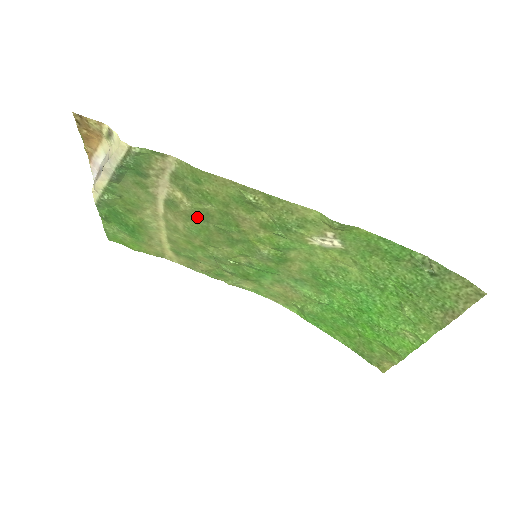
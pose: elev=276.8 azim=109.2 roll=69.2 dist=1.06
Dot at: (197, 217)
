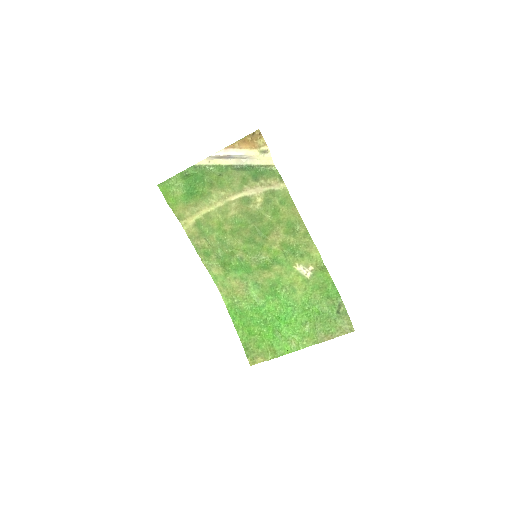
Dot at: (251, 216)
